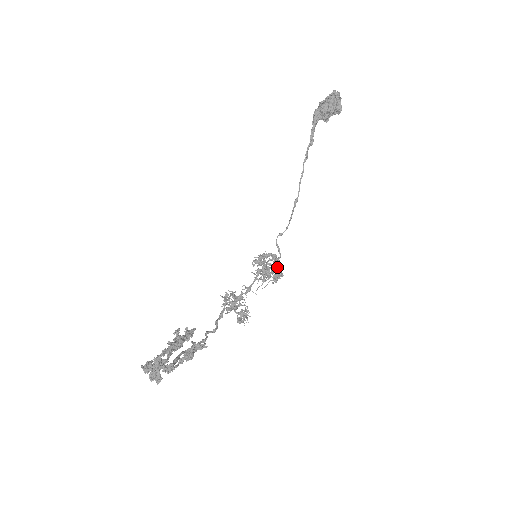
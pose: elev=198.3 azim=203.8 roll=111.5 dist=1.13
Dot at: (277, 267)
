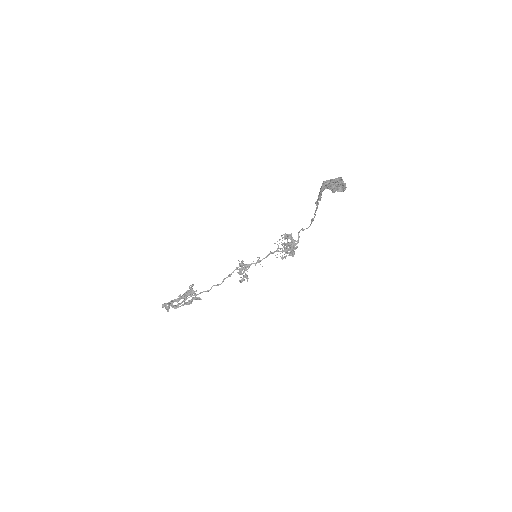
Dot at: (292, 249)
